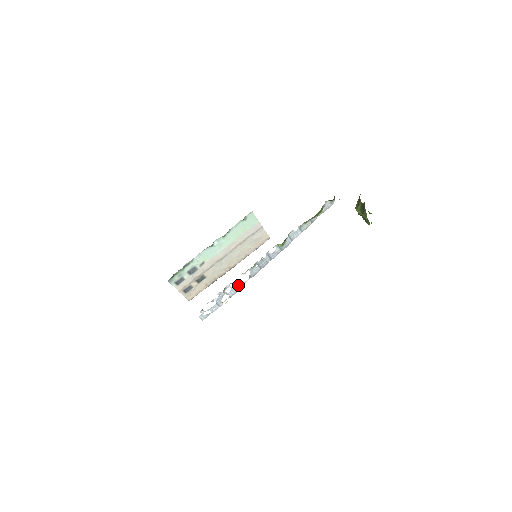
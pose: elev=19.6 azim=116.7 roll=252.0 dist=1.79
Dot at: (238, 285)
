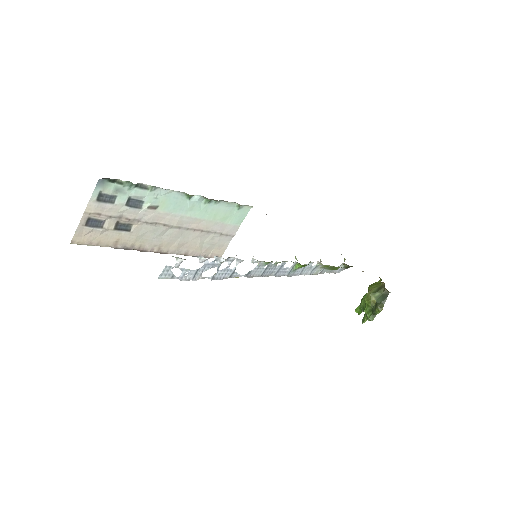
Dot at: (234, 271)
